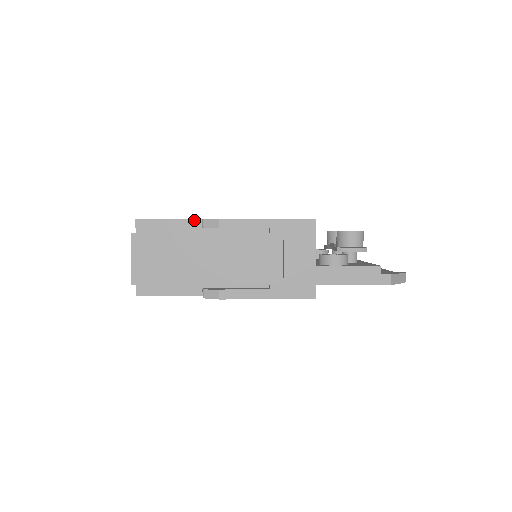
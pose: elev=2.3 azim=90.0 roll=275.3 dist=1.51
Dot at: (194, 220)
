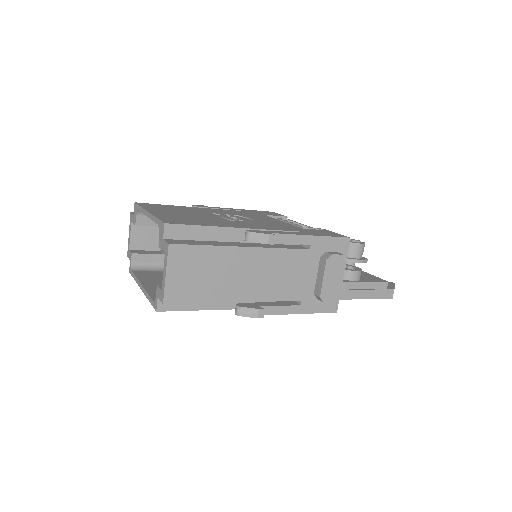
Dot at: (230, 228)
